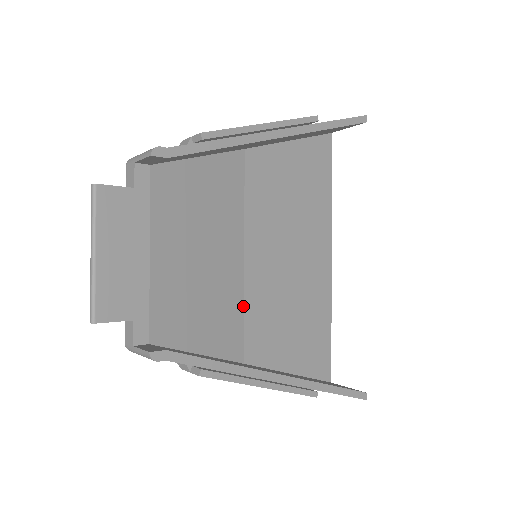
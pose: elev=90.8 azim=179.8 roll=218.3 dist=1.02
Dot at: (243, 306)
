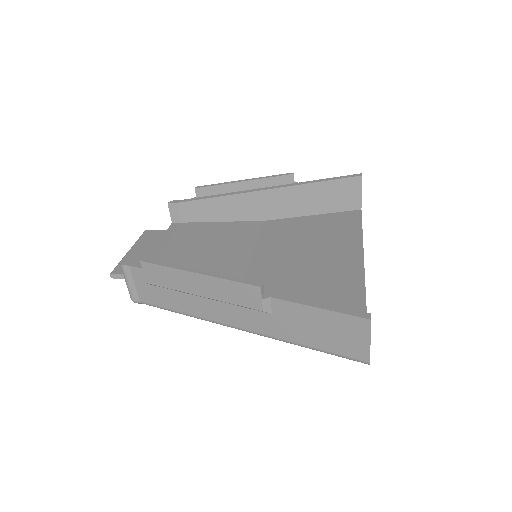
Dot at: occluded
